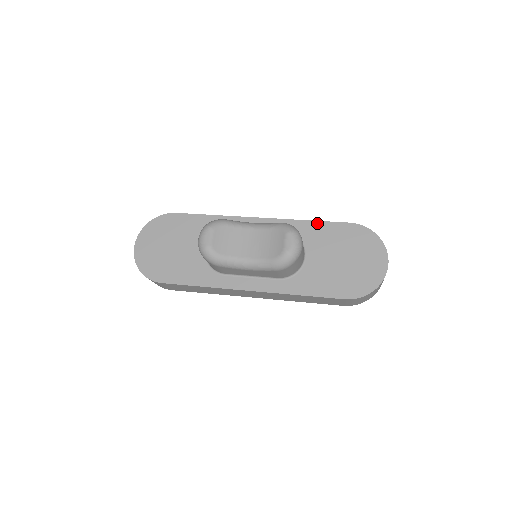
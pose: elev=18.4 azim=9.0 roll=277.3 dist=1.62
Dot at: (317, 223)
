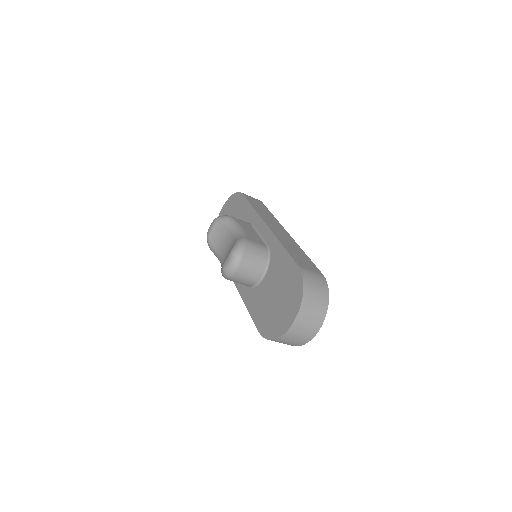
Dot at: (284, 251)
